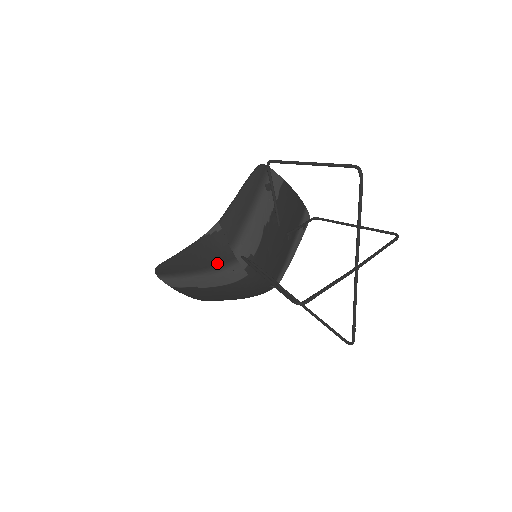
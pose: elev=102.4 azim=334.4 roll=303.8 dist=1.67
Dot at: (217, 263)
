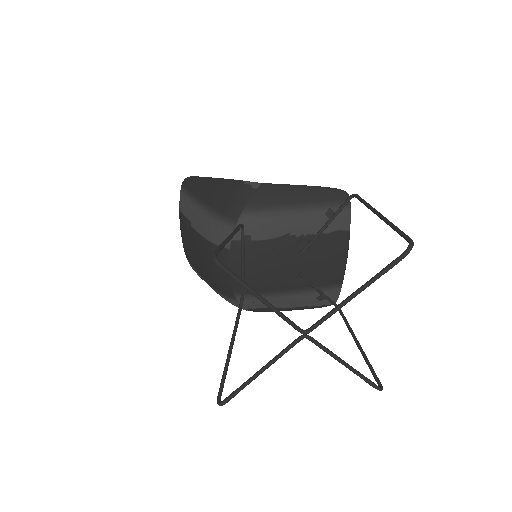
Dot at: (221, 210)
